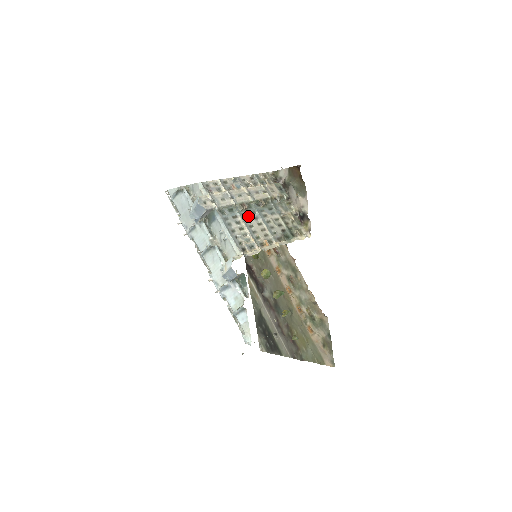
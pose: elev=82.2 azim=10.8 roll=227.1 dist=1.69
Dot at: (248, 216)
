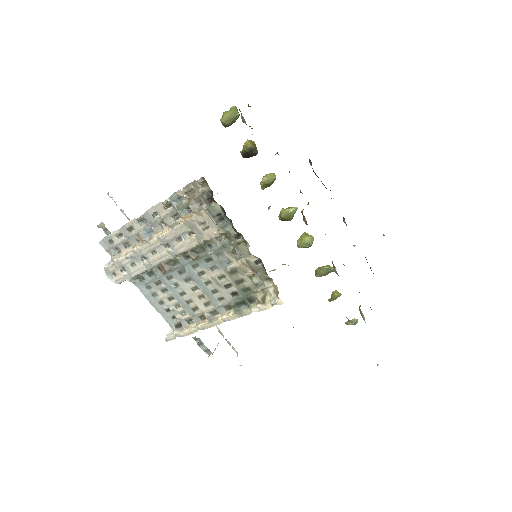
Dot at: (175, 279)
